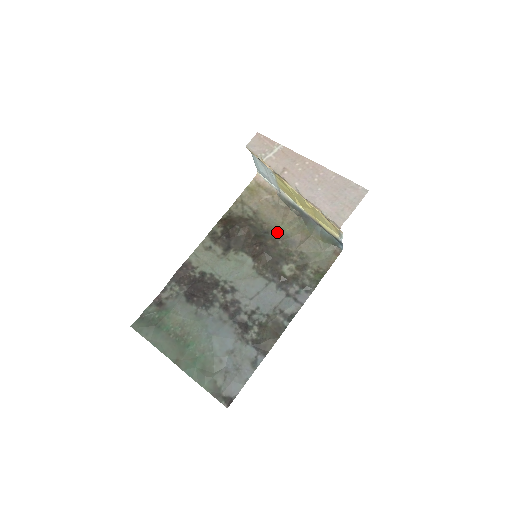
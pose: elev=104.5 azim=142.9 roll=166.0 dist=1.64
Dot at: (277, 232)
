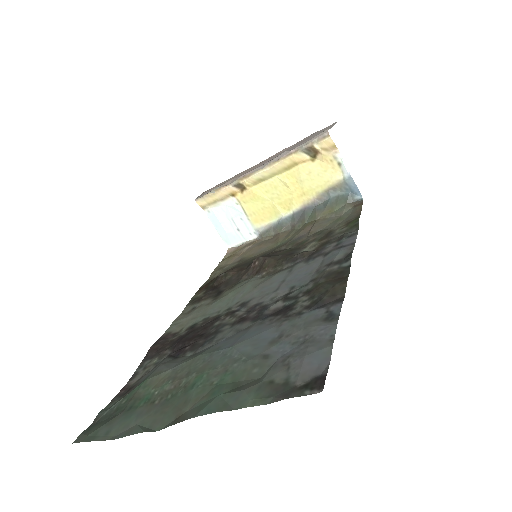
Dot at: (275, 248)
